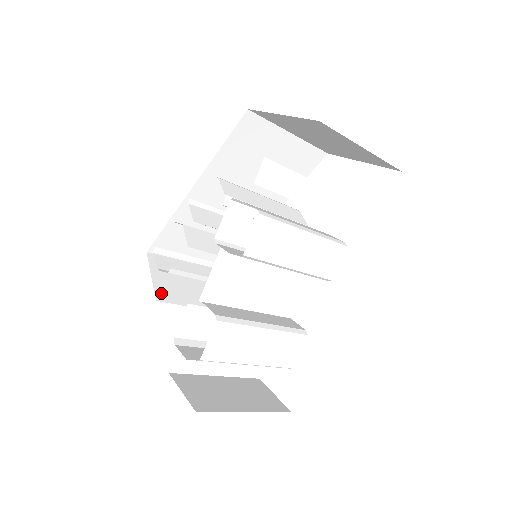
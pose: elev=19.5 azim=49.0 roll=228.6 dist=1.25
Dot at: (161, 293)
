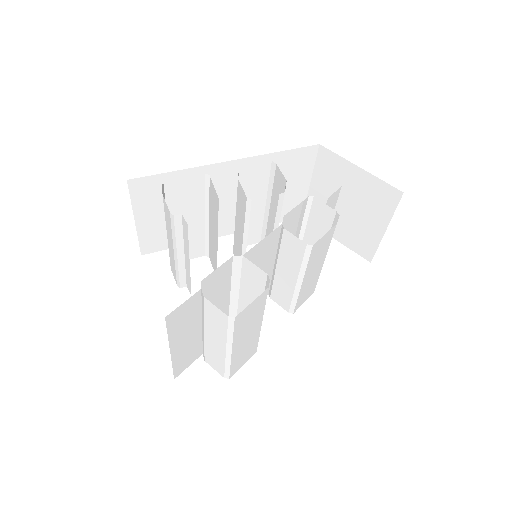
Dot at: occluded
